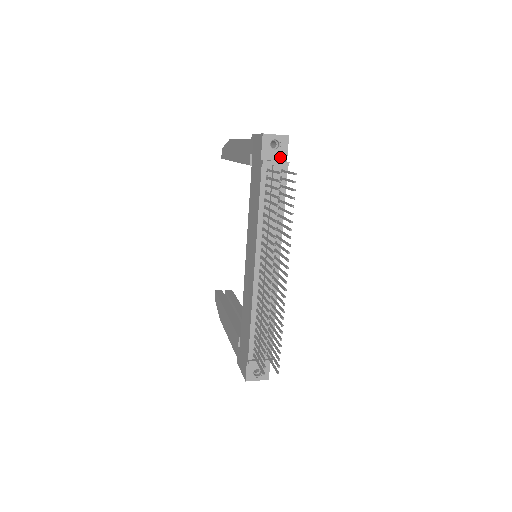
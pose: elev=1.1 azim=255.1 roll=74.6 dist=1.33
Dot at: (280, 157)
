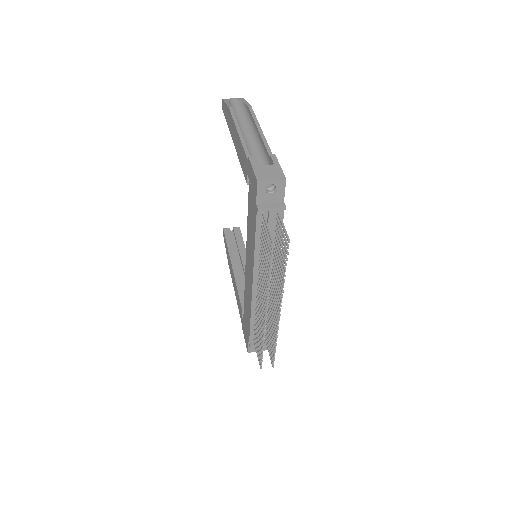
Dot at: (276, 199)
